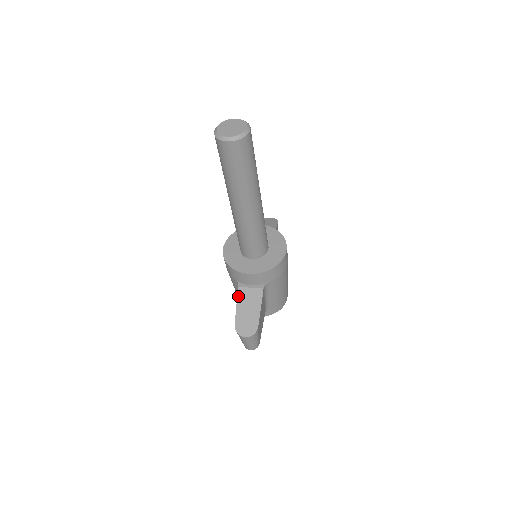
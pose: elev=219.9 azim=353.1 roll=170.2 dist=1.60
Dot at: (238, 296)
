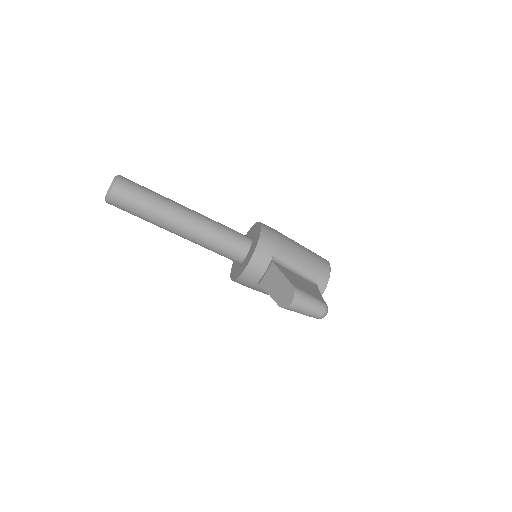
Dot at: (264, 288)
